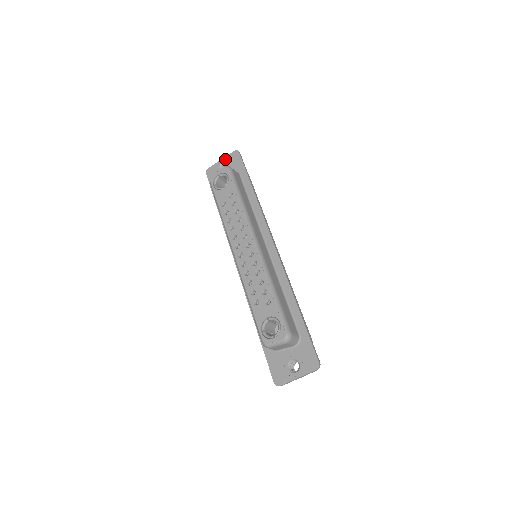
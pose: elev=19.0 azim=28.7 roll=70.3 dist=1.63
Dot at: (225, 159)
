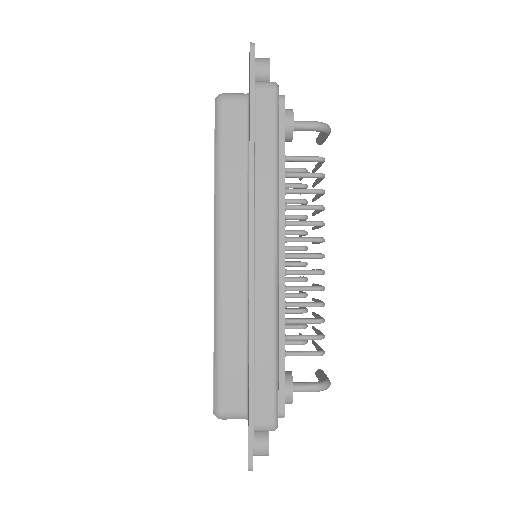
Dot at: (249, 58)
